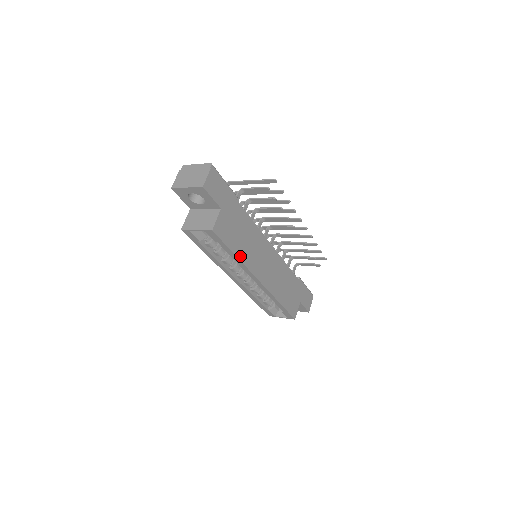
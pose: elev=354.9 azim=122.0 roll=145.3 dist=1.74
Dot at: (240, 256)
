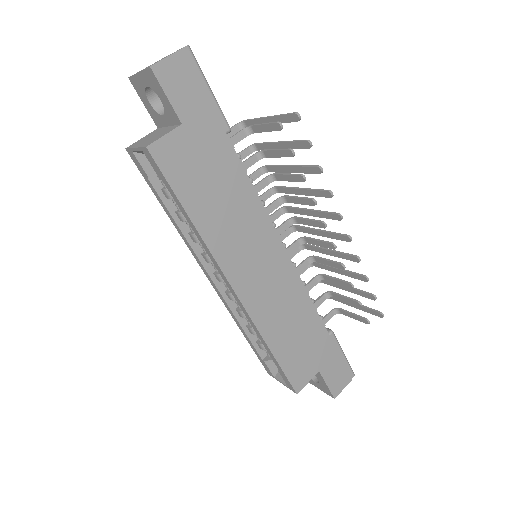
Dot at: (200, 224)
